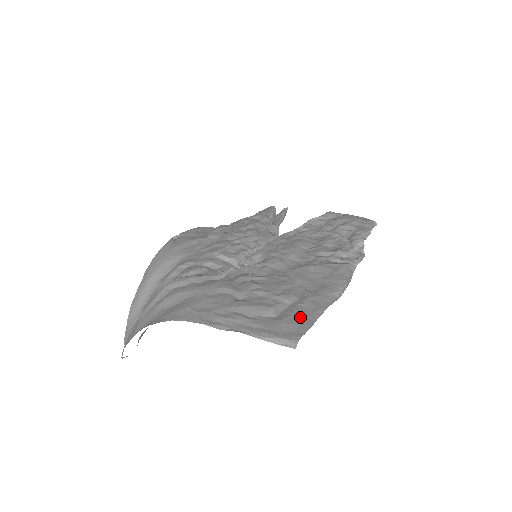
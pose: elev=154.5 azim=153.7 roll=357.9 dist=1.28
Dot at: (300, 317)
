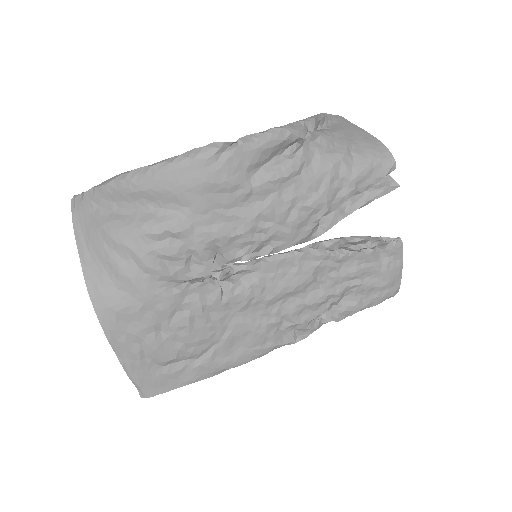
Dot at: (174, 379)
